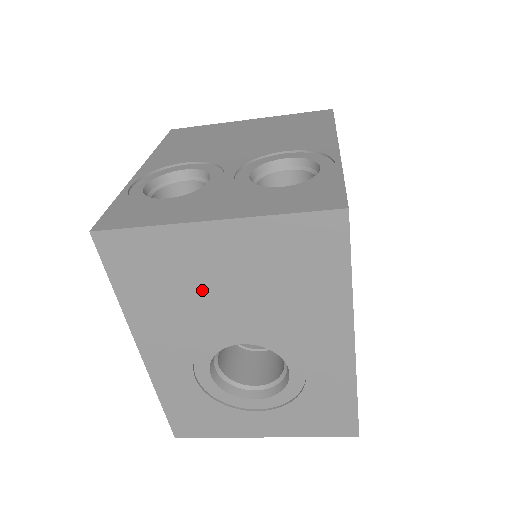
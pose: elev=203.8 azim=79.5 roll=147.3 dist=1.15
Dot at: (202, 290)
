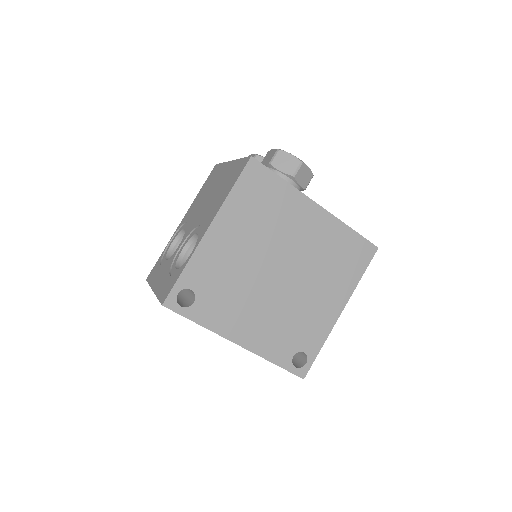
Dot at: occluded
